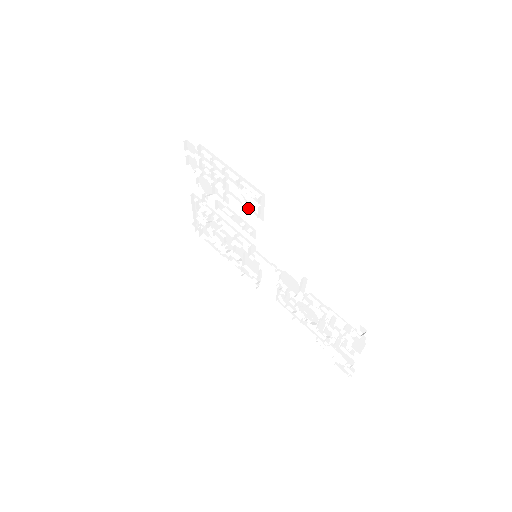
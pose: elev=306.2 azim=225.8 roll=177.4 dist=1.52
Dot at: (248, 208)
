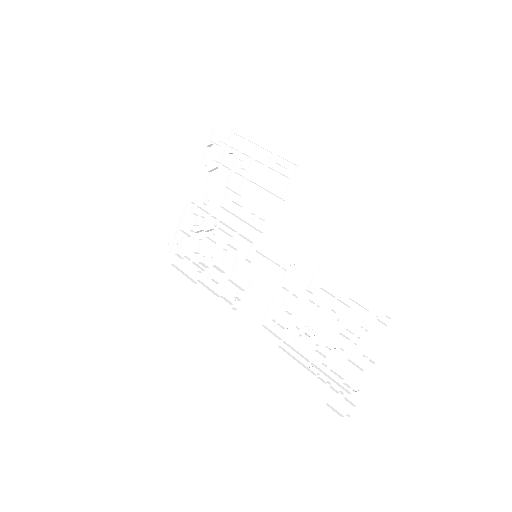
Dot at: (270, 190)
